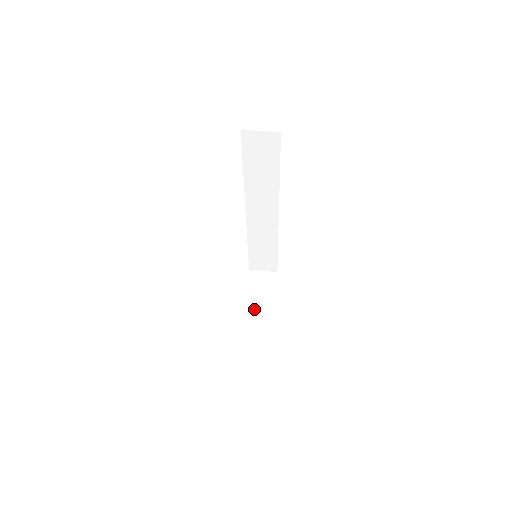
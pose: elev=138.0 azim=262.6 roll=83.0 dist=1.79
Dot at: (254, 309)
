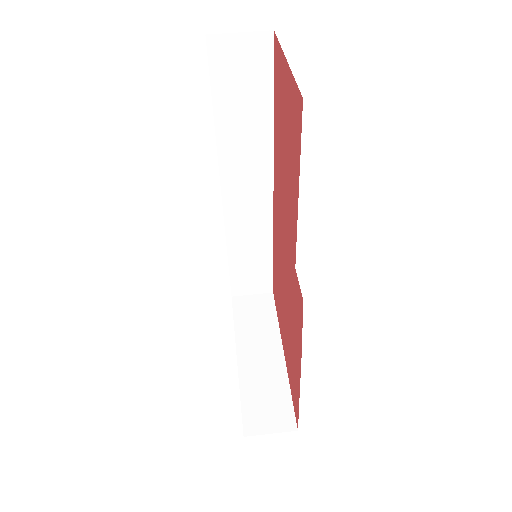
Dot at: (254, 351)
